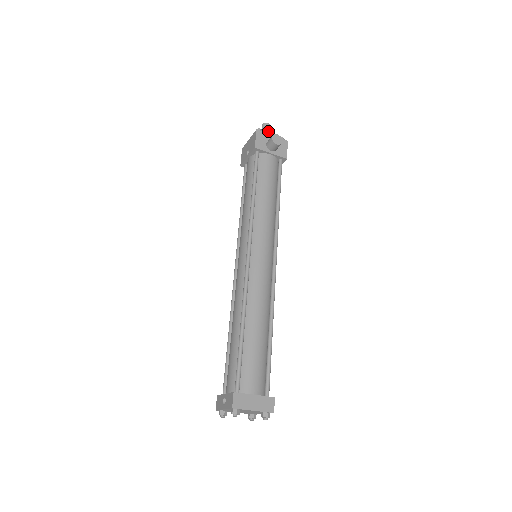
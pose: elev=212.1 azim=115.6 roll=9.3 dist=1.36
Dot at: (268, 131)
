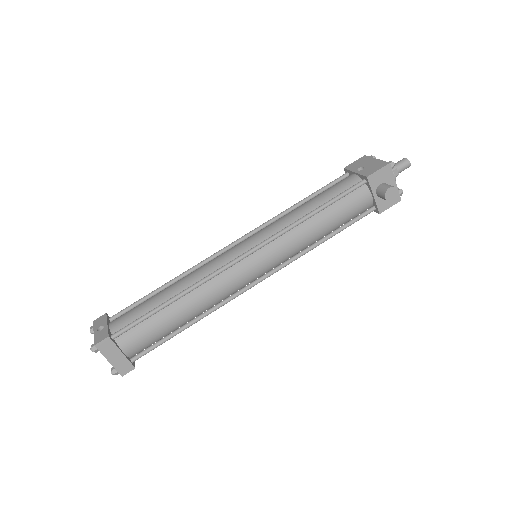
Dot at: (401, 170)
